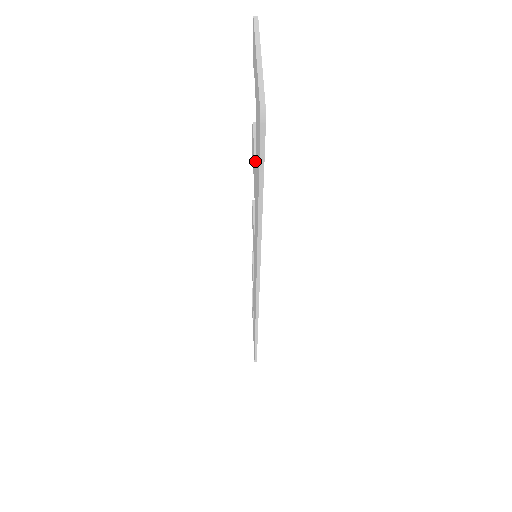
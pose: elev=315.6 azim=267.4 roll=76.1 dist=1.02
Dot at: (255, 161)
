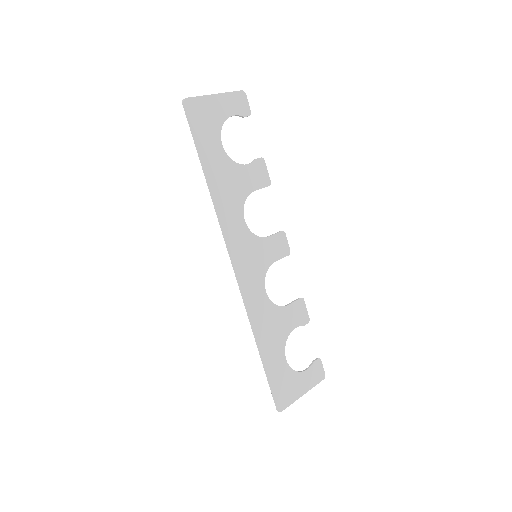
Dot at: (229, 160)
